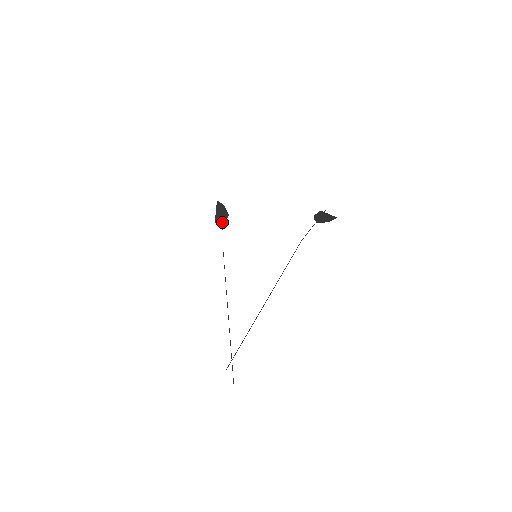
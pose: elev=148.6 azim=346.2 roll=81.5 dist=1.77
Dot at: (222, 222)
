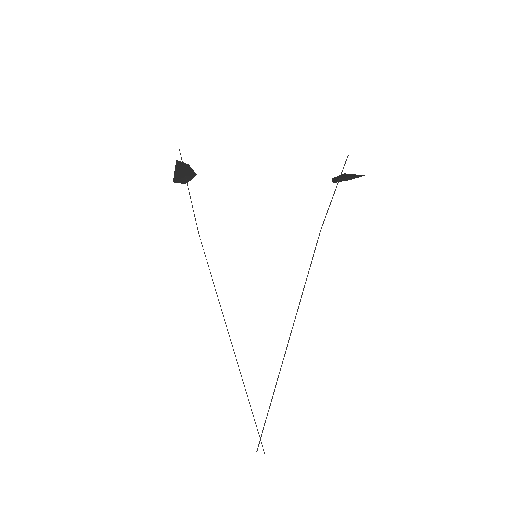
Dot at: occluded
